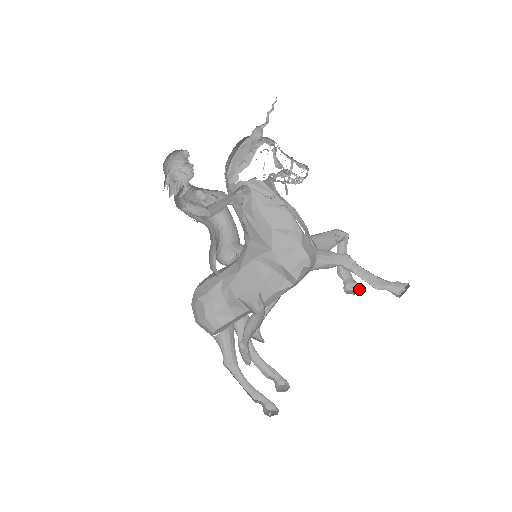
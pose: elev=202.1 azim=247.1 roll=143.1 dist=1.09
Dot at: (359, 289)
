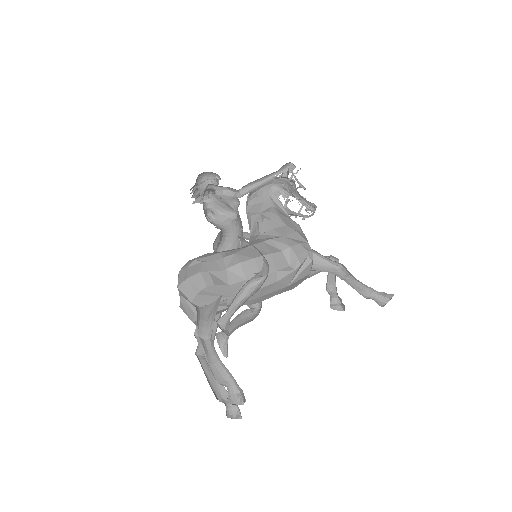
Dot at: (341, 310)
